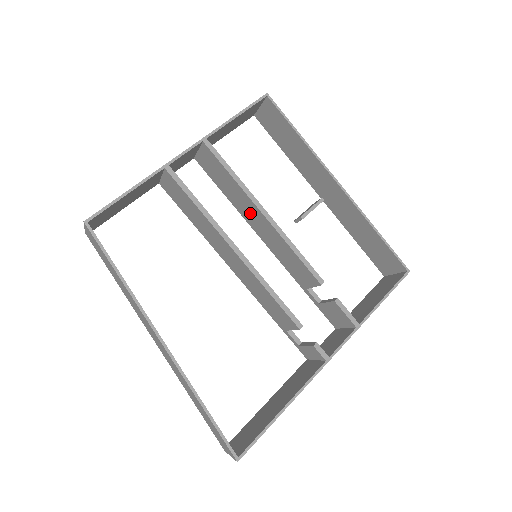
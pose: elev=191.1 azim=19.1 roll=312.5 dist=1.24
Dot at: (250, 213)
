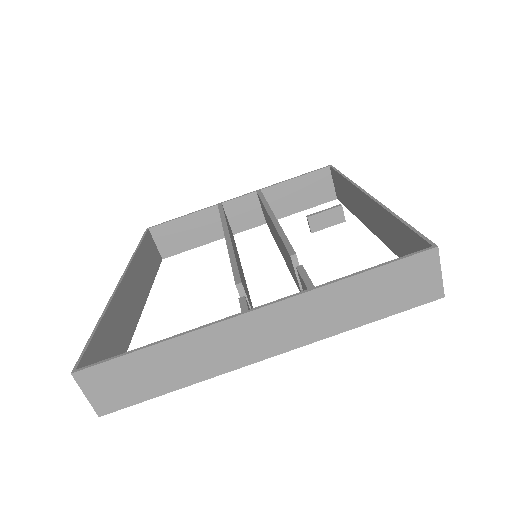
Dot at: (274, 233)
